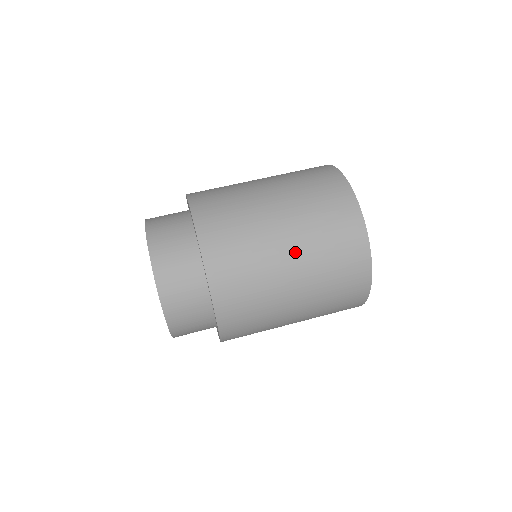
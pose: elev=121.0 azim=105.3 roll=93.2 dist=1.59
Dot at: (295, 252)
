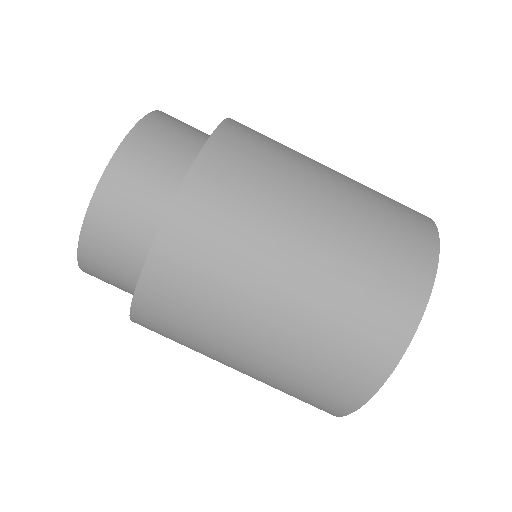
Dot at: (248, 368)
